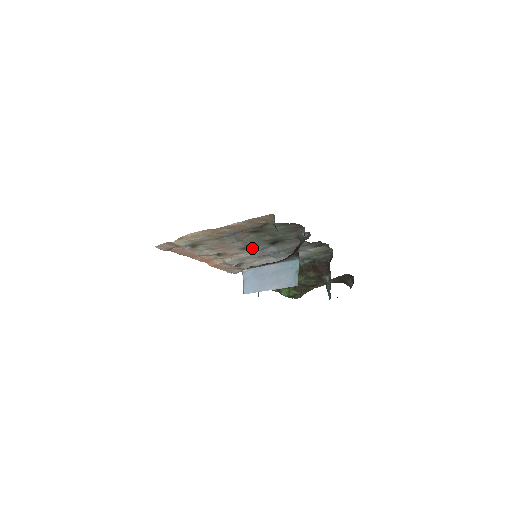
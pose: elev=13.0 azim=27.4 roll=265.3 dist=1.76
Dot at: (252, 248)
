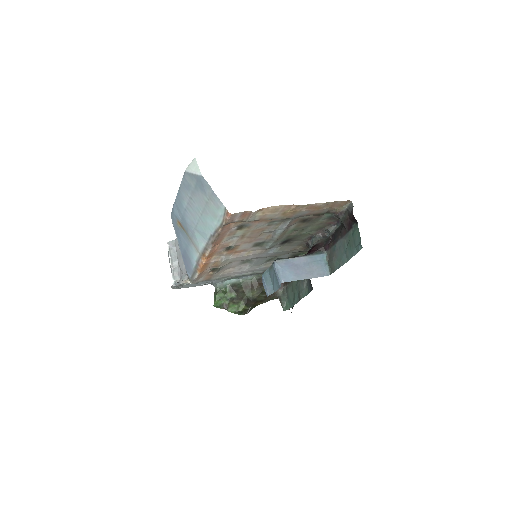
Dot at: (263, 245)
